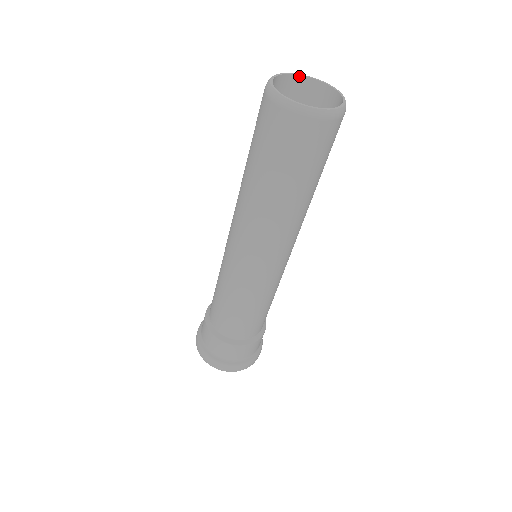
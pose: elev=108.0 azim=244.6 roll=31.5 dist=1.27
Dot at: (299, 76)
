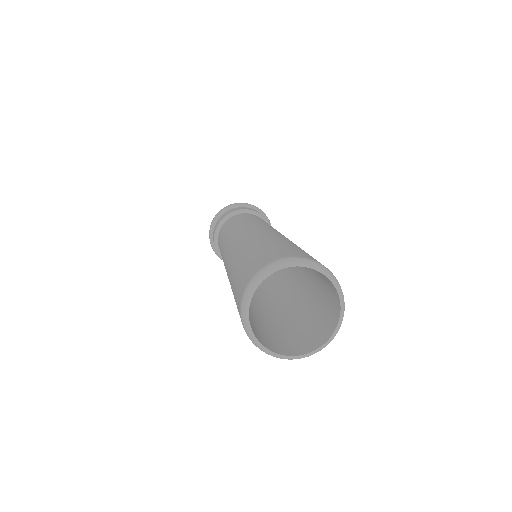
Dot at: (257, 286)
